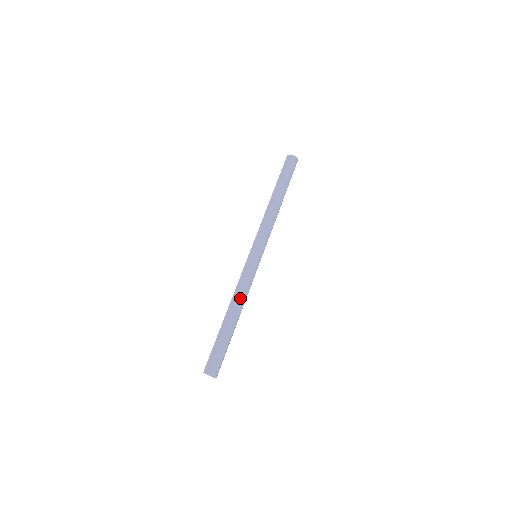
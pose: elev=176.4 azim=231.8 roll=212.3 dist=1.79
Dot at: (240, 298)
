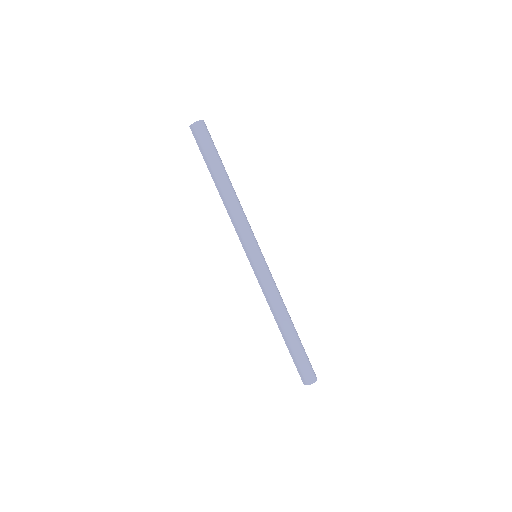
Dot at: (276, 308)
